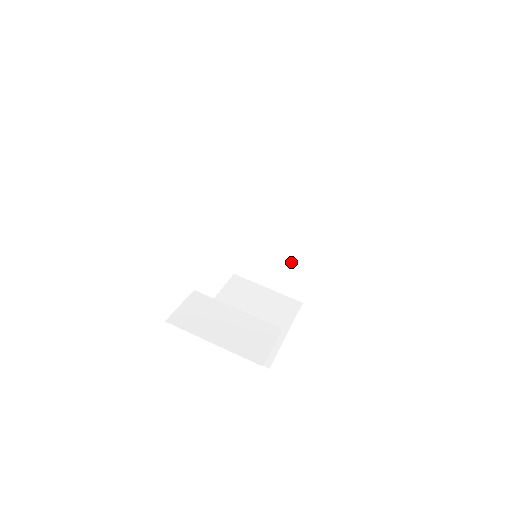
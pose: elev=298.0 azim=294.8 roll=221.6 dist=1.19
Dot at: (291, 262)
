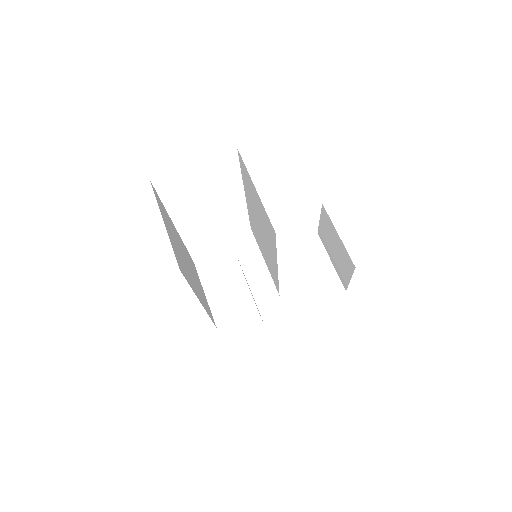
Dot at: (274, 276)
